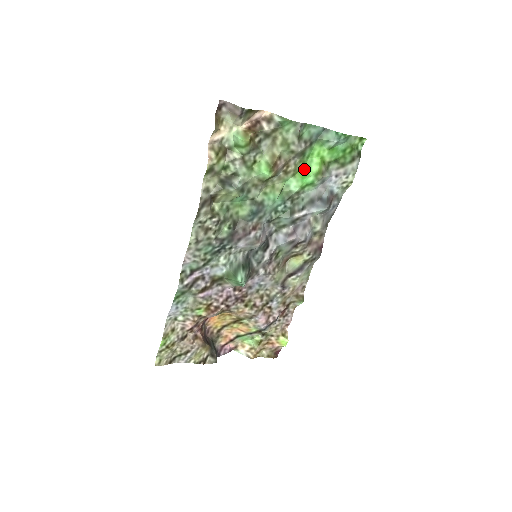
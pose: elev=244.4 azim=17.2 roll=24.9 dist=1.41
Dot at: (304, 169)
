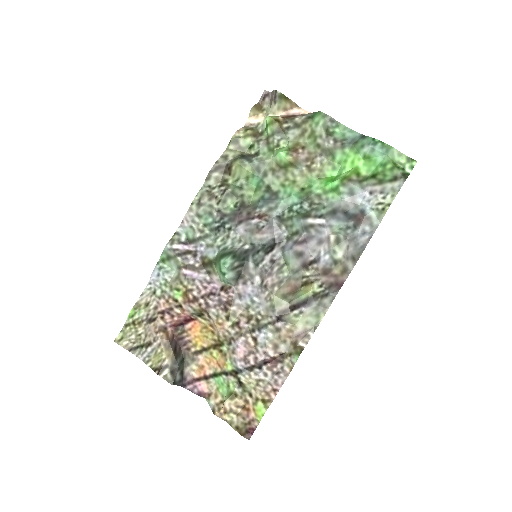
Dot at: (334, 176)
